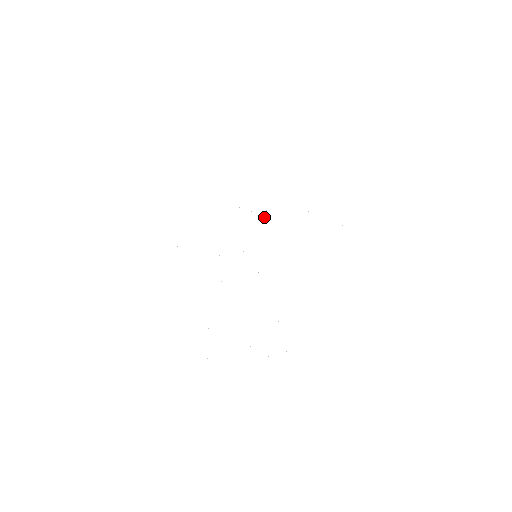
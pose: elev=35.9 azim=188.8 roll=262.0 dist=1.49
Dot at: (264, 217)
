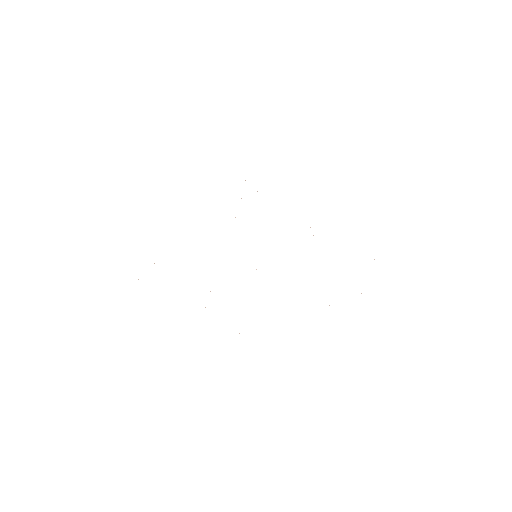
Dot at: occluded
